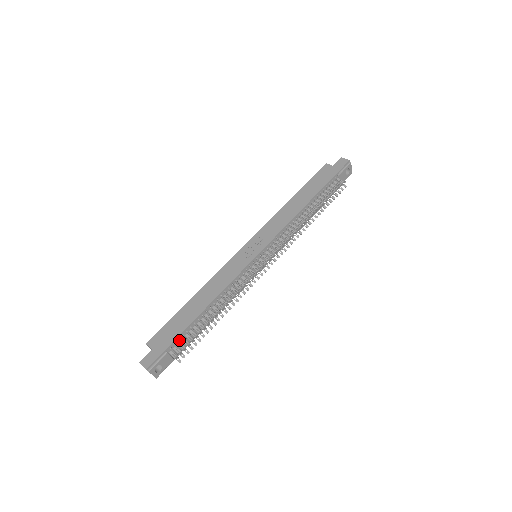
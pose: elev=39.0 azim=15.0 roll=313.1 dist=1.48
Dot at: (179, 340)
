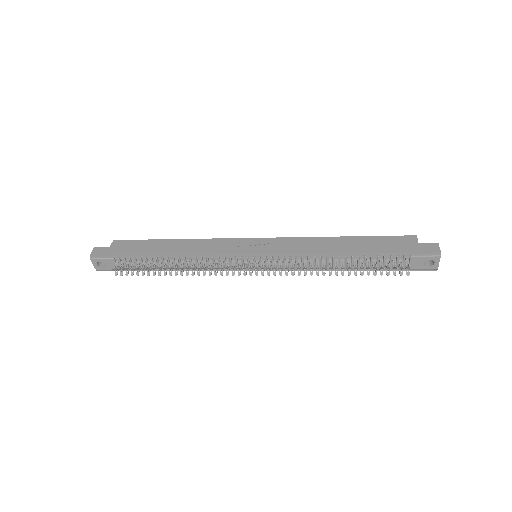
Dot at: (129, 259)
